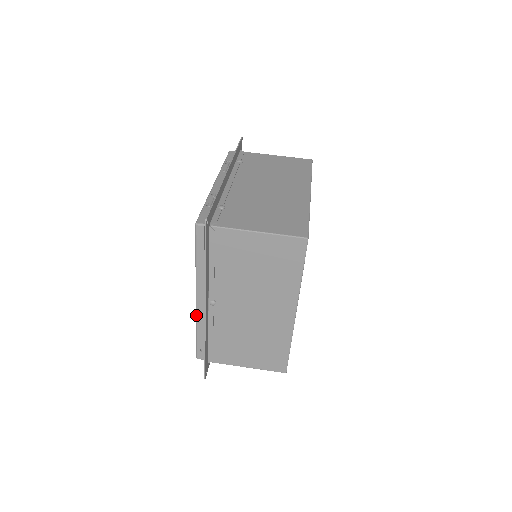
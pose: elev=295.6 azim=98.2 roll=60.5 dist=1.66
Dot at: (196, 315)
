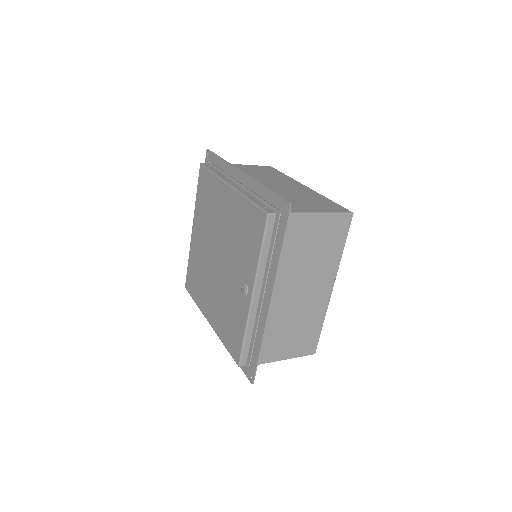
Dot at: (238, 191)
